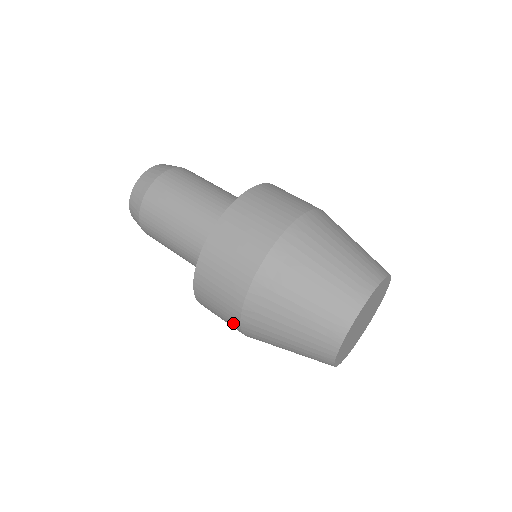
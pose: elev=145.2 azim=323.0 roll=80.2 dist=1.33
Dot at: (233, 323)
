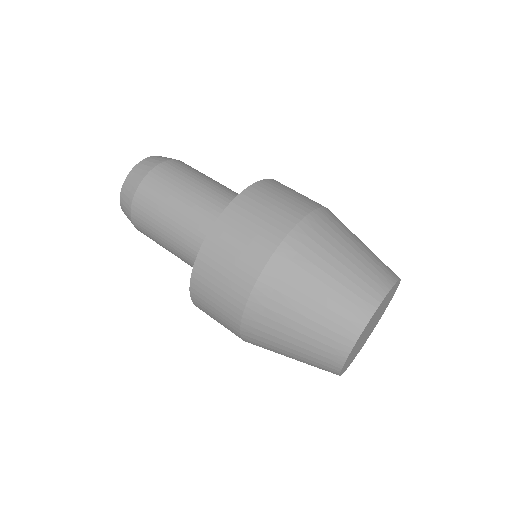
Dot at: (236, 335)
